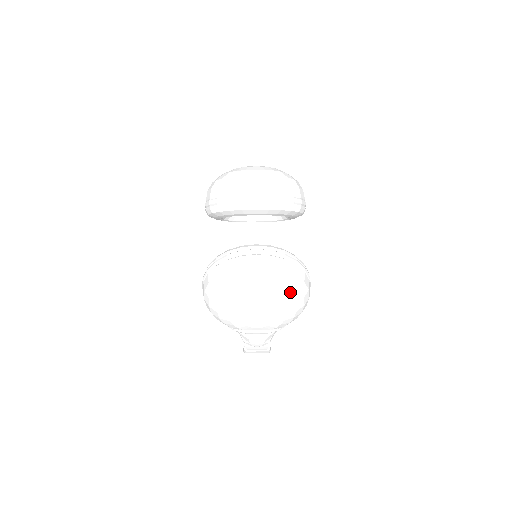
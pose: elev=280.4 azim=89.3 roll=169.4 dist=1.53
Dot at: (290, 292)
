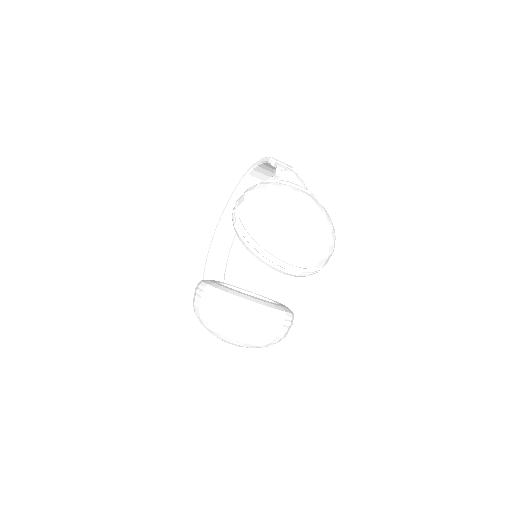
Dot at: occluded
